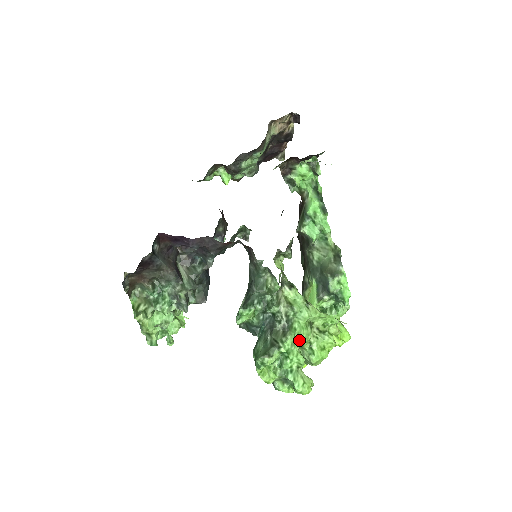
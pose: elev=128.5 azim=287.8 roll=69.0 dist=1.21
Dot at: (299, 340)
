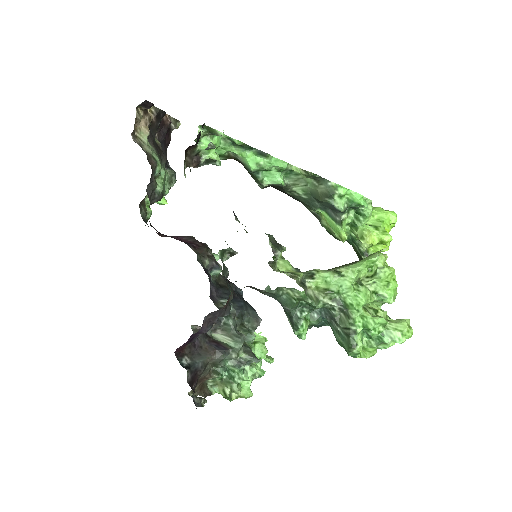
Dot at: (363, 306)
